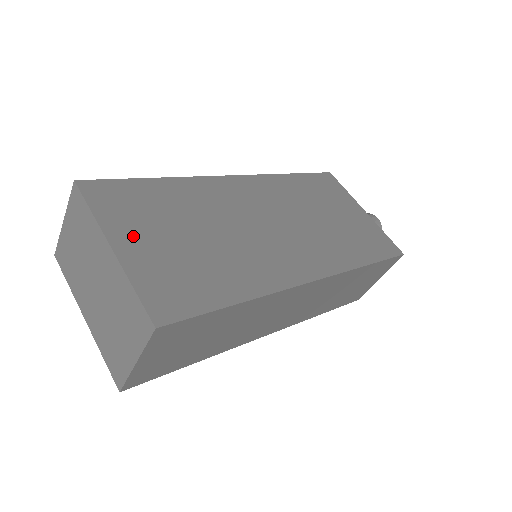
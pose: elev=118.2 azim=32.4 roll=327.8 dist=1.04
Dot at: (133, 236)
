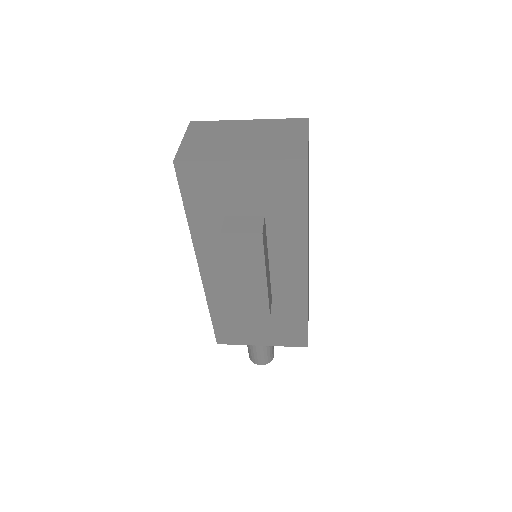
Dot at: occluded
